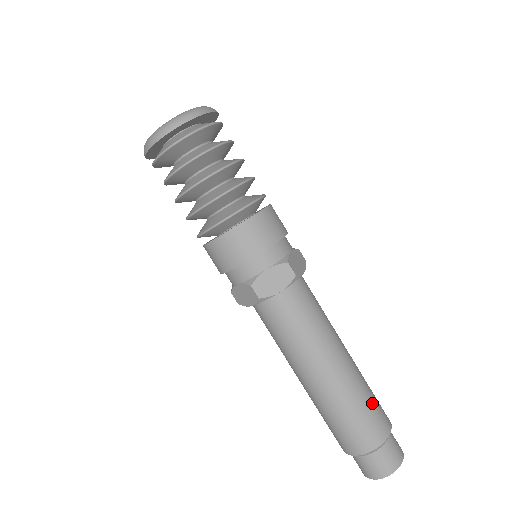
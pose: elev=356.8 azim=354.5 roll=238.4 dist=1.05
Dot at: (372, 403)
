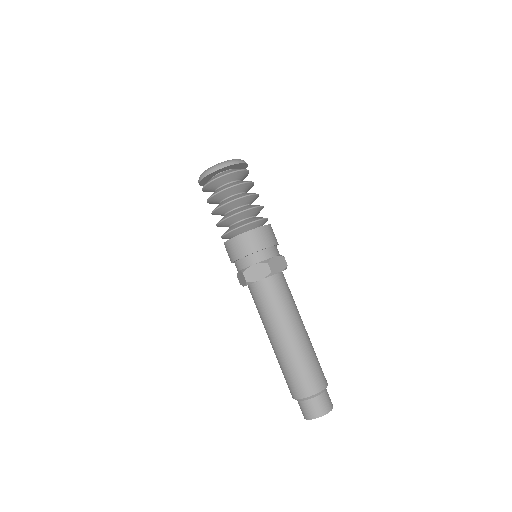
Dot at: (318, 361)
